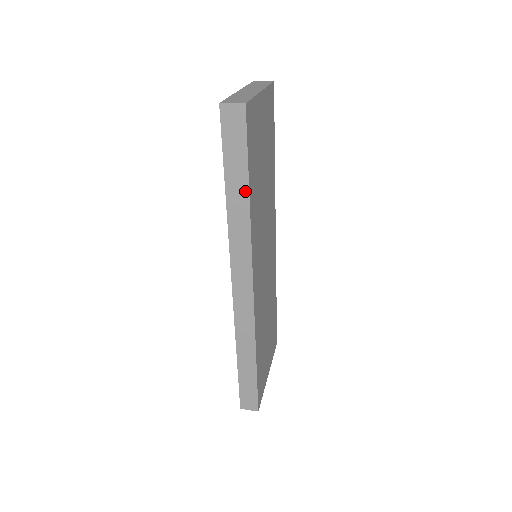
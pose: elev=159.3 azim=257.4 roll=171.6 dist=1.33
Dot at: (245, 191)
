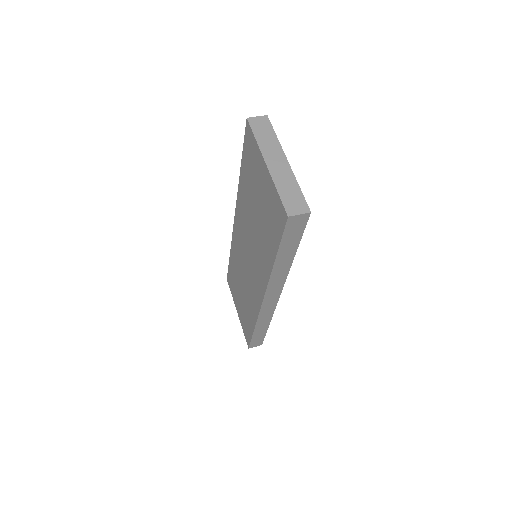
Dot at: (292, 256)
